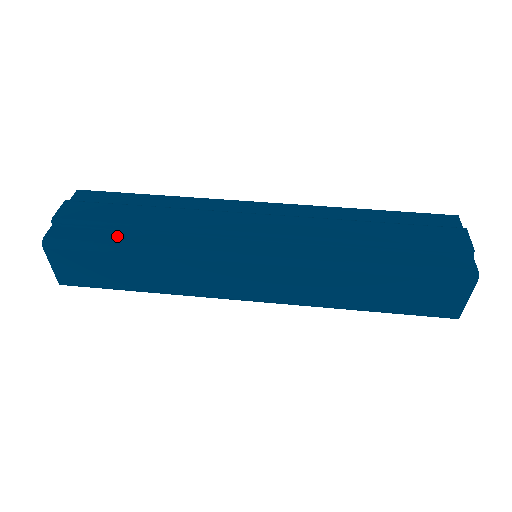
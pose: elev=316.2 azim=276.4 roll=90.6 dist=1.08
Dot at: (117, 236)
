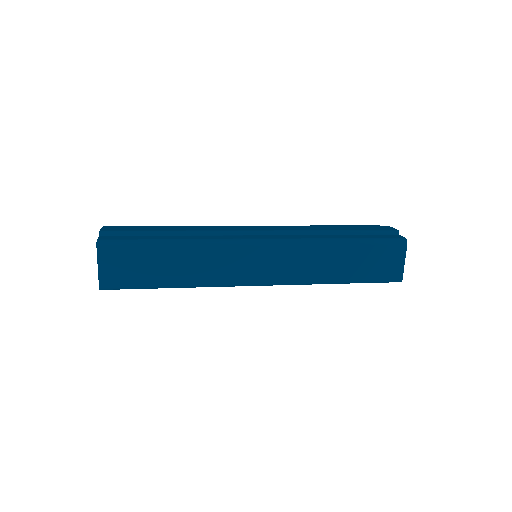
Dot at: (156, 237)
